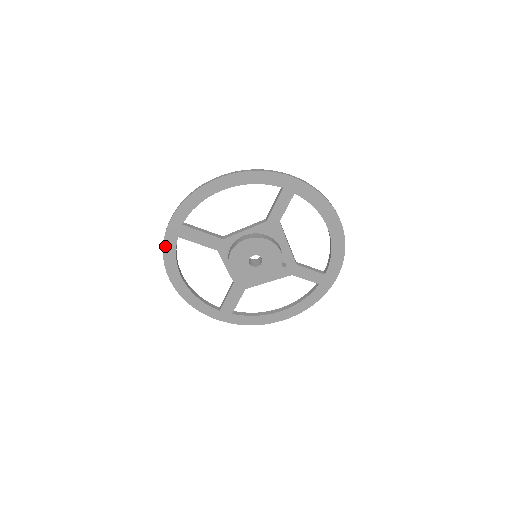
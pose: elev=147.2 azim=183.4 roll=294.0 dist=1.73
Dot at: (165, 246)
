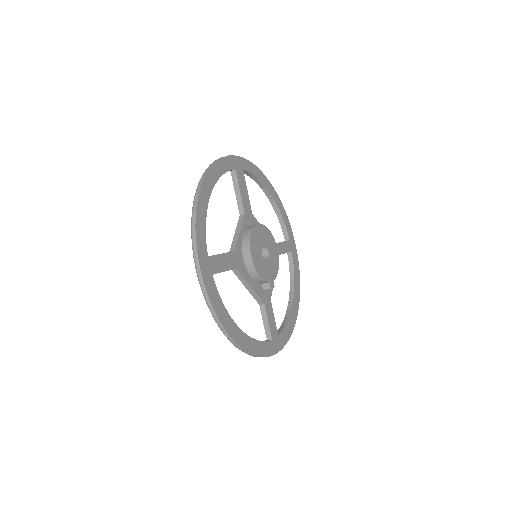
Dot at: (225, 159)
